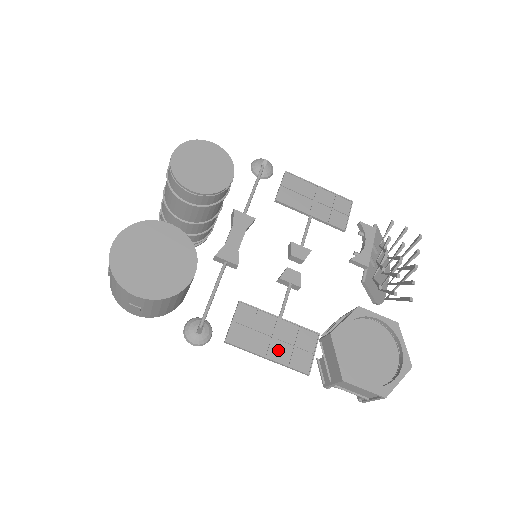
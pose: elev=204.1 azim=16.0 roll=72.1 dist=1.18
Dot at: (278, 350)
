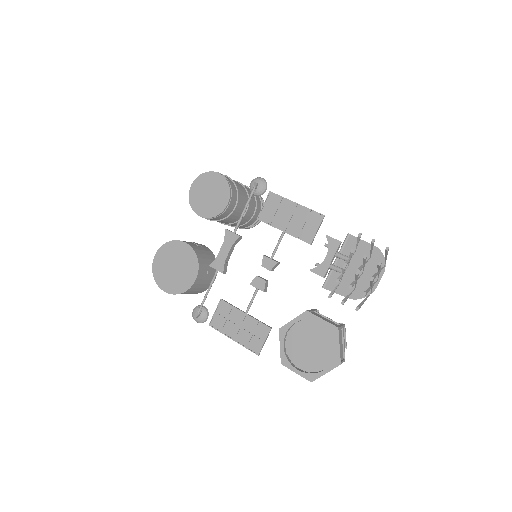
Dot at: (241, 335)
